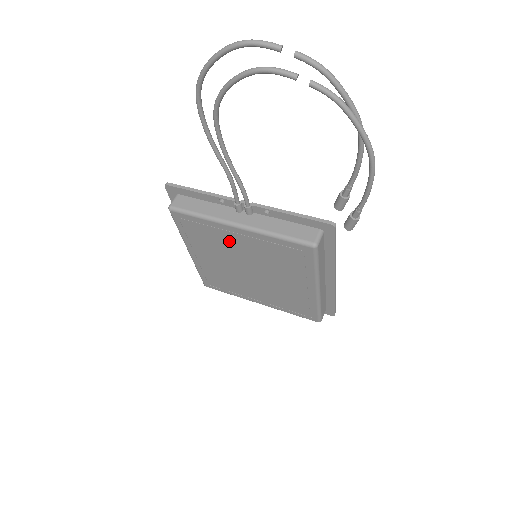
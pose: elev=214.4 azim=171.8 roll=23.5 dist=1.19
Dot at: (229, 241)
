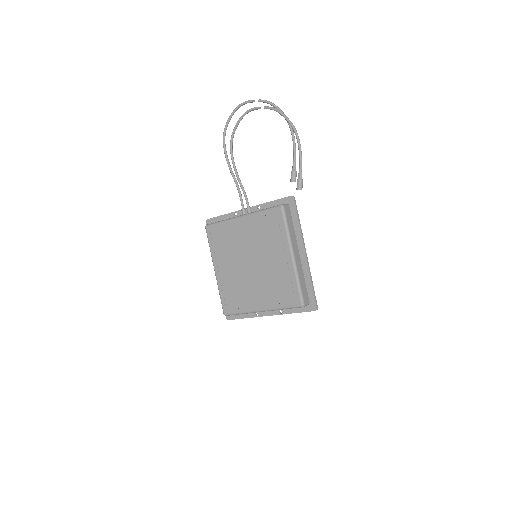
Dot at: (237, 236)
